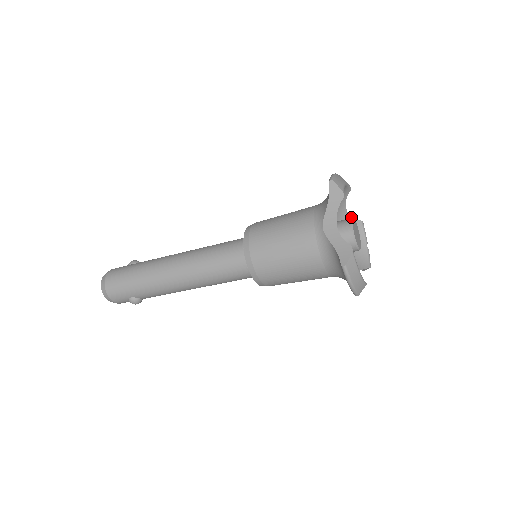
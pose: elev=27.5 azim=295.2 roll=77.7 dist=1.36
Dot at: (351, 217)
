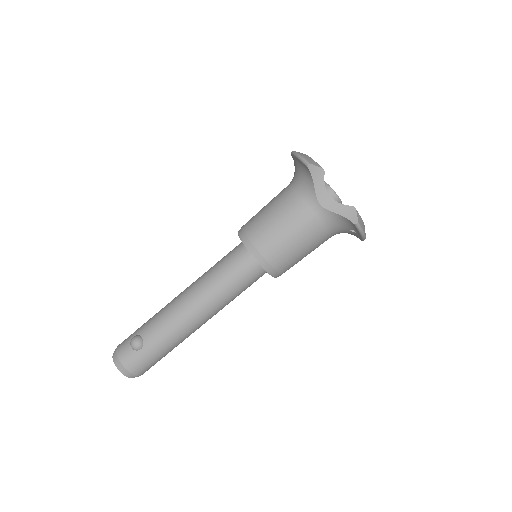
Dot at: occluded
